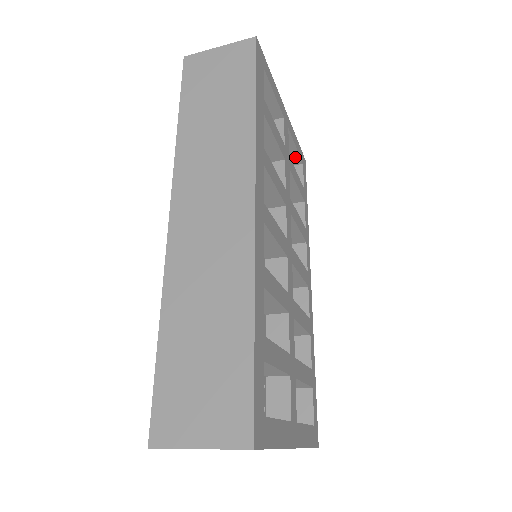
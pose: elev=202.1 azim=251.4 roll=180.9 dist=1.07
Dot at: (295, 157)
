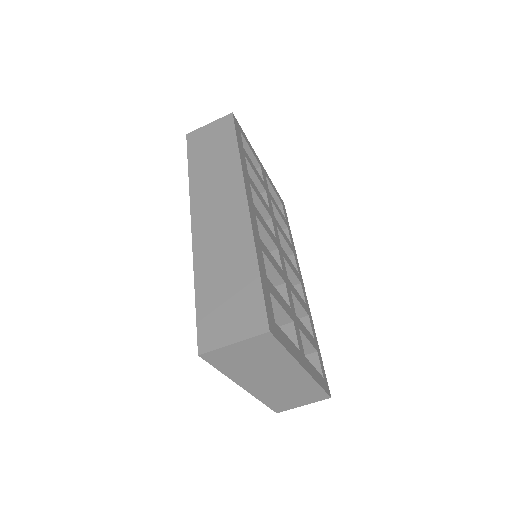
Dot at: (275, 199)
